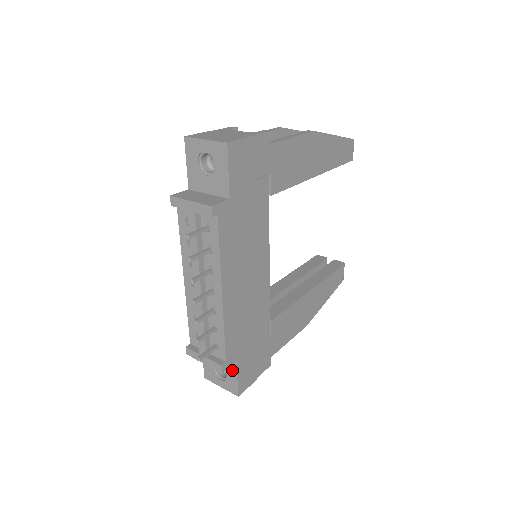
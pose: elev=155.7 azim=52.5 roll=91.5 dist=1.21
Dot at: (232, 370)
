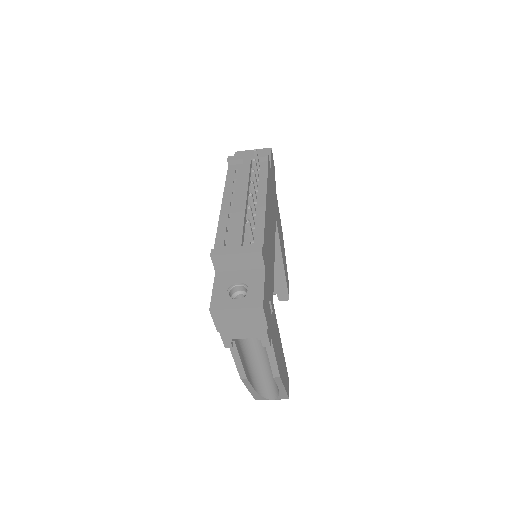
Dot at: (257, 280)
